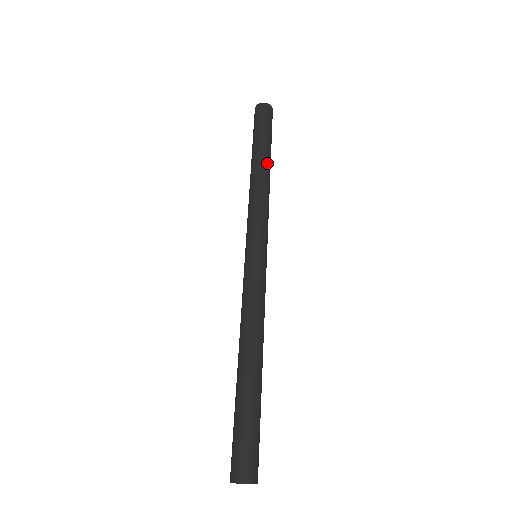
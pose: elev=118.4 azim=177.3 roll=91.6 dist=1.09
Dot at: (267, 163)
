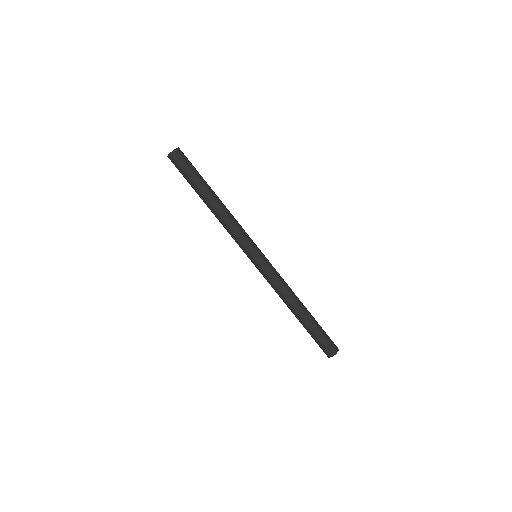
Dot at: (213, 197)
